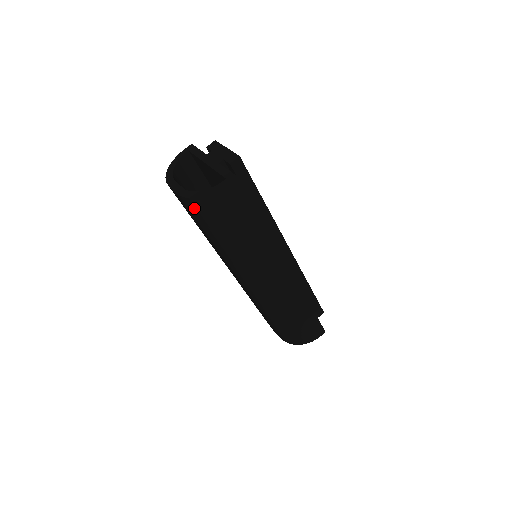
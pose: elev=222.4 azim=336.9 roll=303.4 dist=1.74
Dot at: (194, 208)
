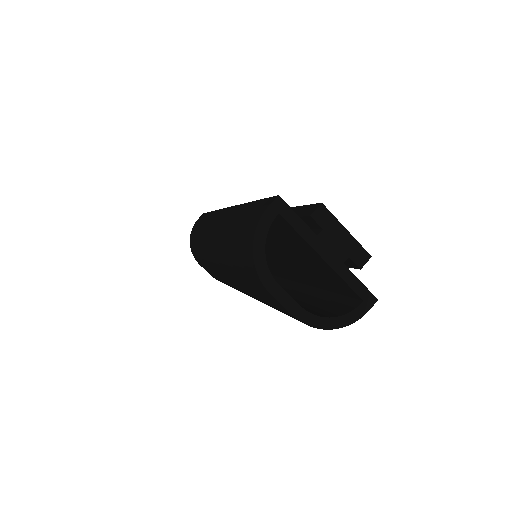
Dot at: occluded
